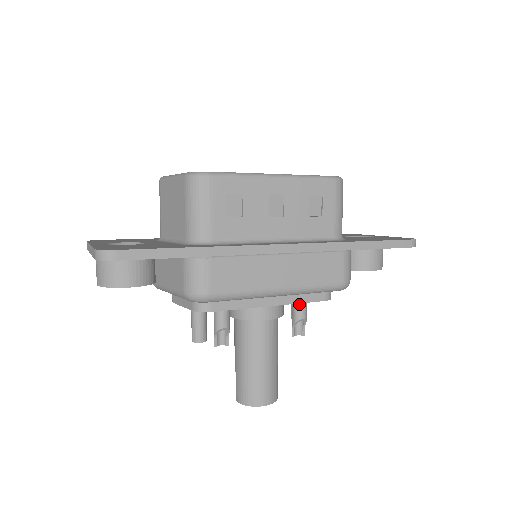
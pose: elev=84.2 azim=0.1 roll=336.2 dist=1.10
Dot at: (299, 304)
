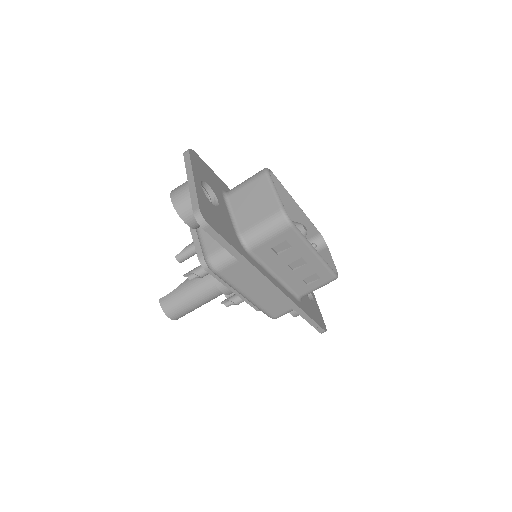
Dot at: occluded
